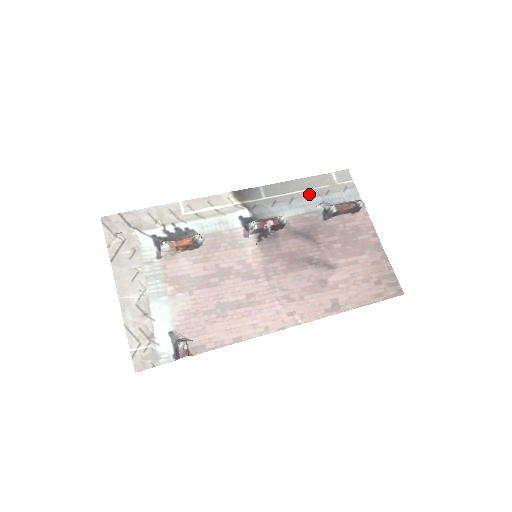
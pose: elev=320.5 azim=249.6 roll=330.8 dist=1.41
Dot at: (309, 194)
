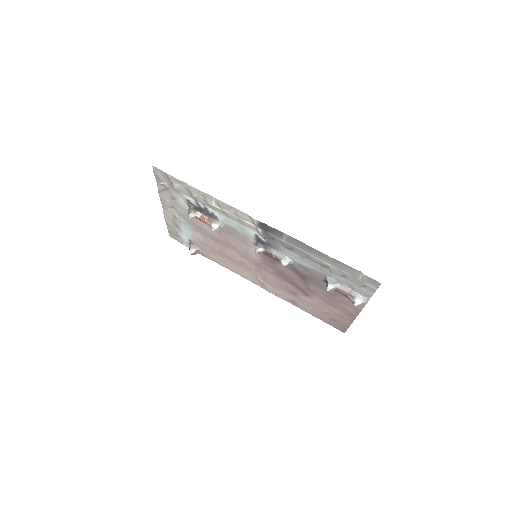
Dot at: (325, 266)
